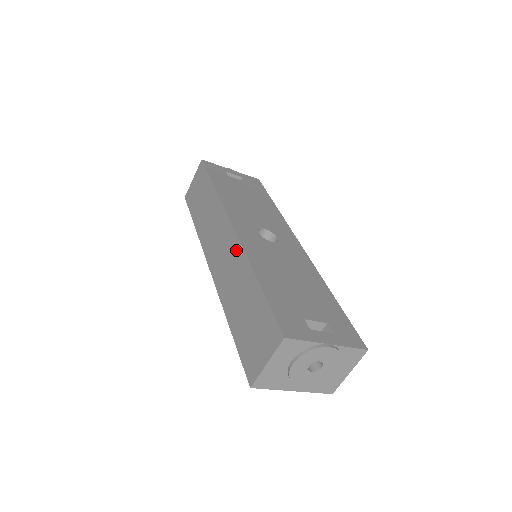
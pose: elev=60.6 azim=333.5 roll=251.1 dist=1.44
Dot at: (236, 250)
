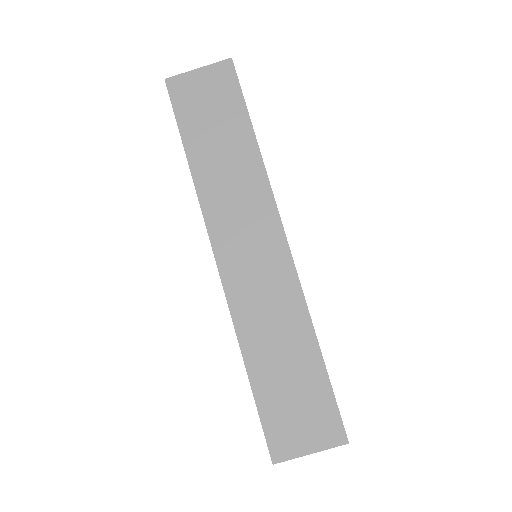
Dot at: (288, 282)
